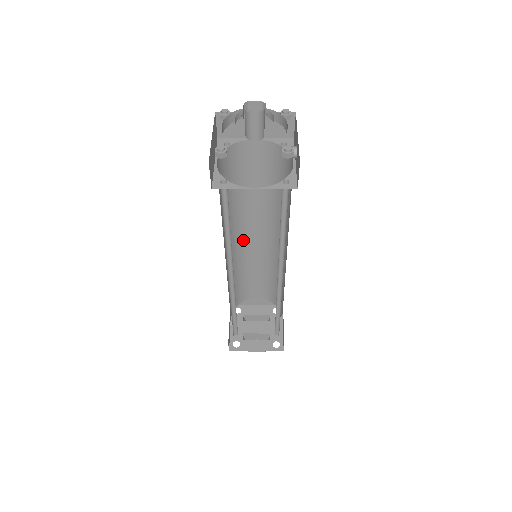
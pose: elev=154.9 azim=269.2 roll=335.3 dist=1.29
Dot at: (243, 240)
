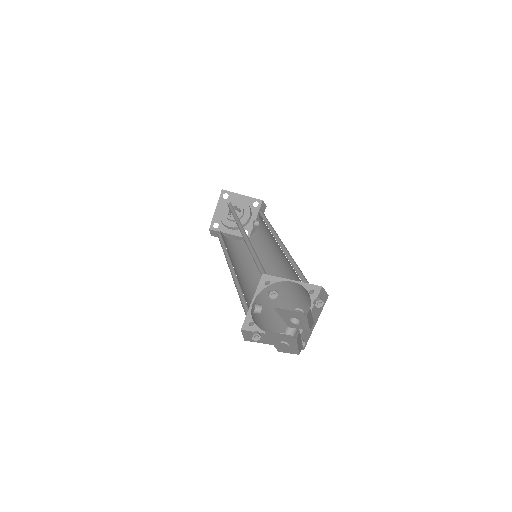
Dot at: (239, 276)
